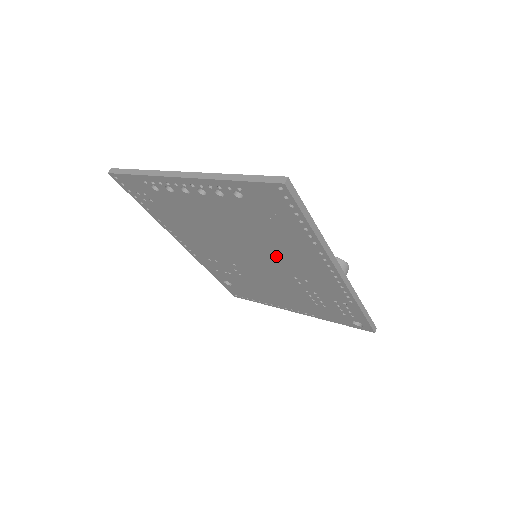
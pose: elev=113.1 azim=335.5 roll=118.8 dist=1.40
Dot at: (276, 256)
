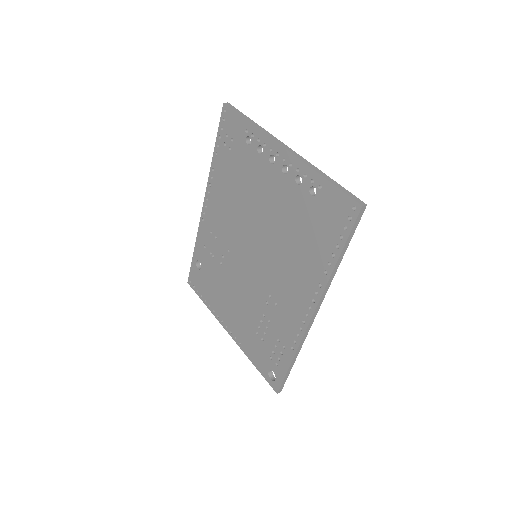
Dot at: (277, 265)
